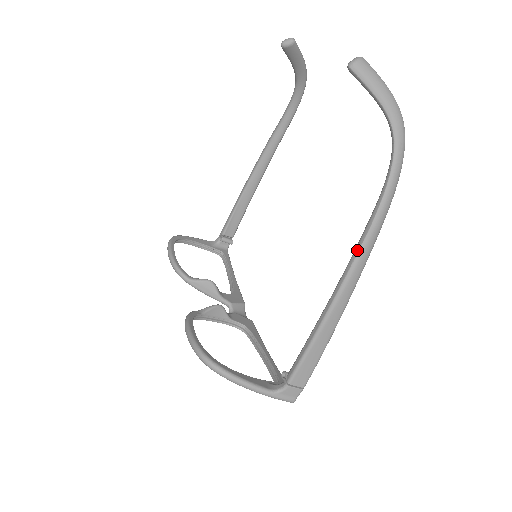
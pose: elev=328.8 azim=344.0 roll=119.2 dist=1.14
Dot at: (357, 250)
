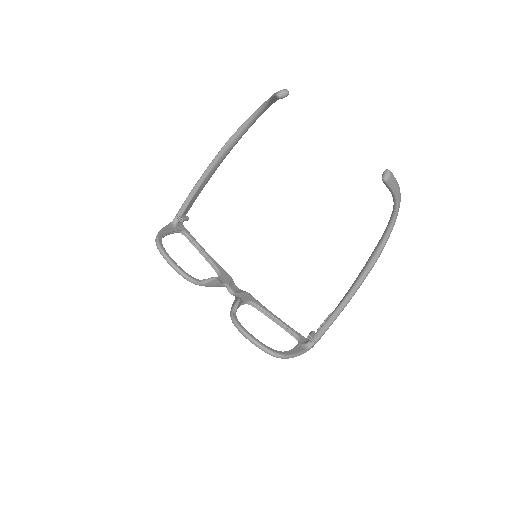
Dot at: (367, 272)
